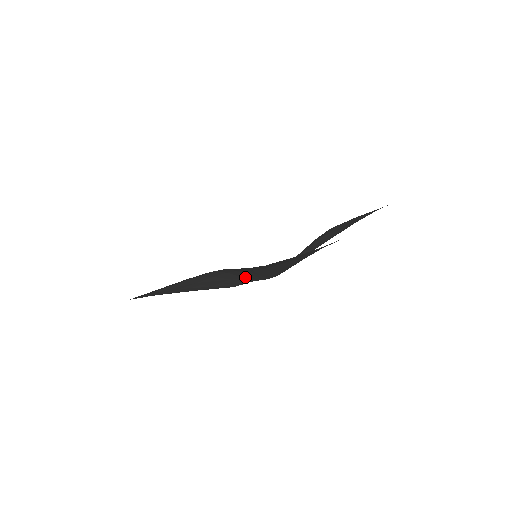
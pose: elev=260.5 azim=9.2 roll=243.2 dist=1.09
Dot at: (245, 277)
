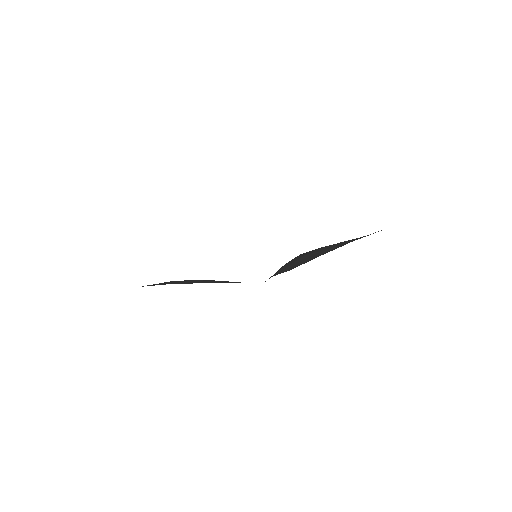
Dot at: (282, 269)
